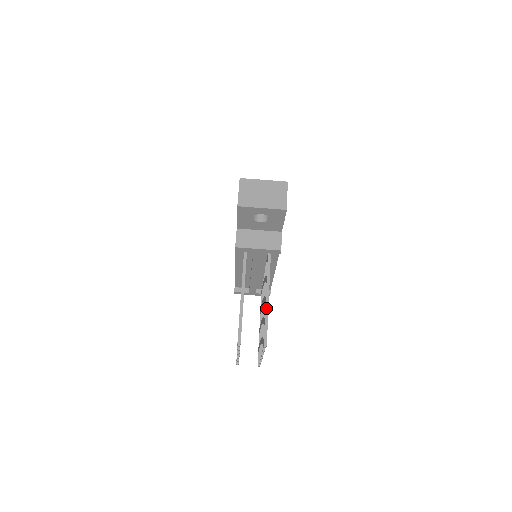
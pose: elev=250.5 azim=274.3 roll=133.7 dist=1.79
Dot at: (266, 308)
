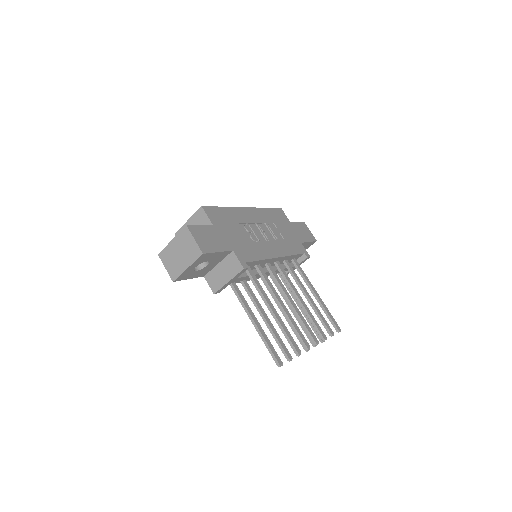
Dot at: (276, 321)
